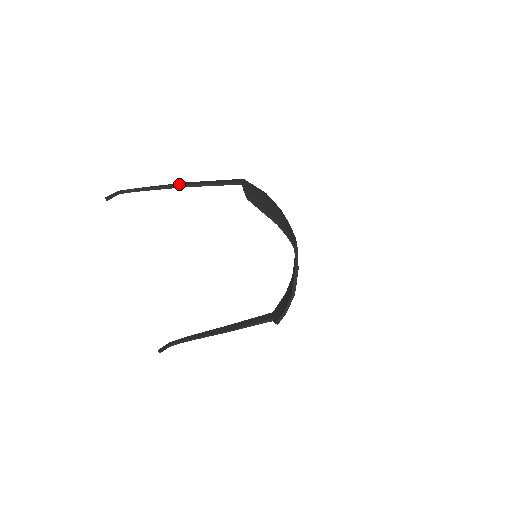
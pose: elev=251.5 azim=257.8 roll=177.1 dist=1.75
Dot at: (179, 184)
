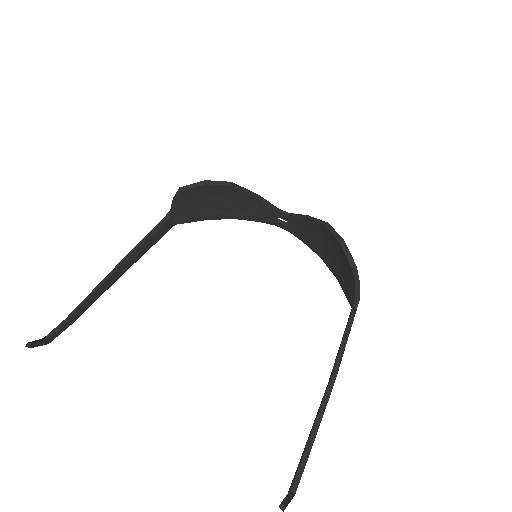
Dot at: occluded
